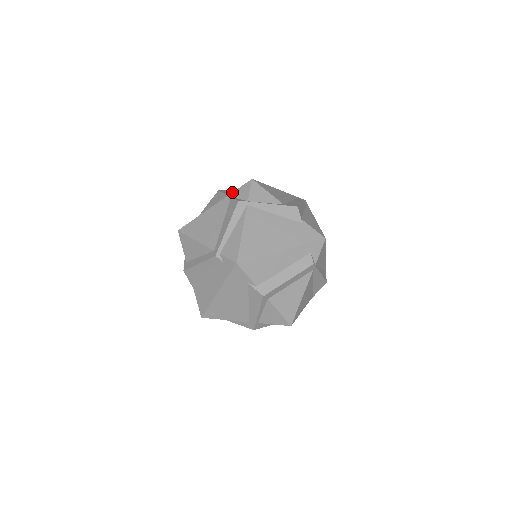
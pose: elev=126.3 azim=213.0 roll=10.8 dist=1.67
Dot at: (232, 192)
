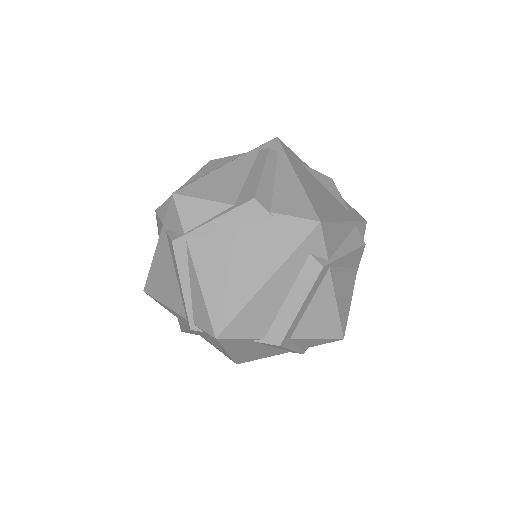
Dot at: (163, 222)
